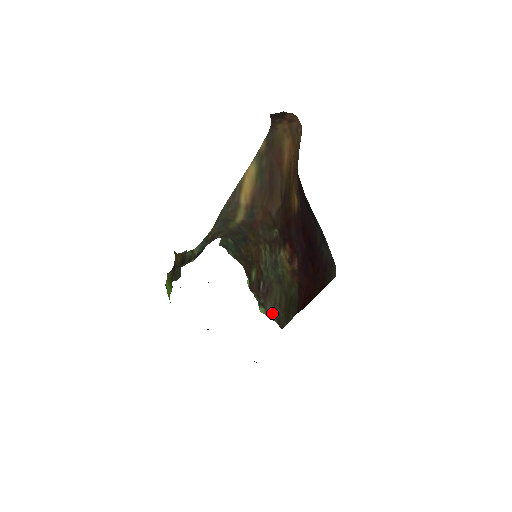
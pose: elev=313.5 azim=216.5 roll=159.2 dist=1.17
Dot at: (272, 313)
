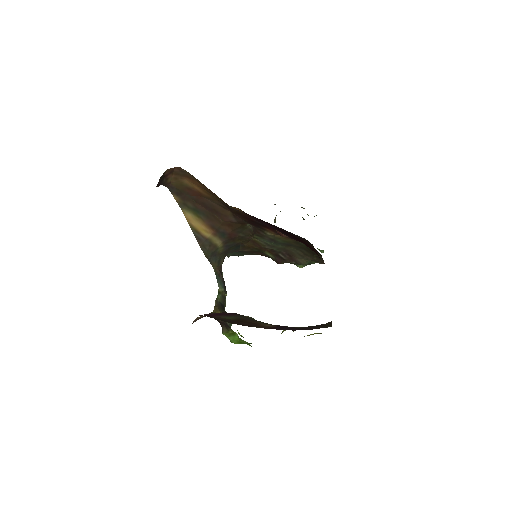
Dot at: (308, 262)
